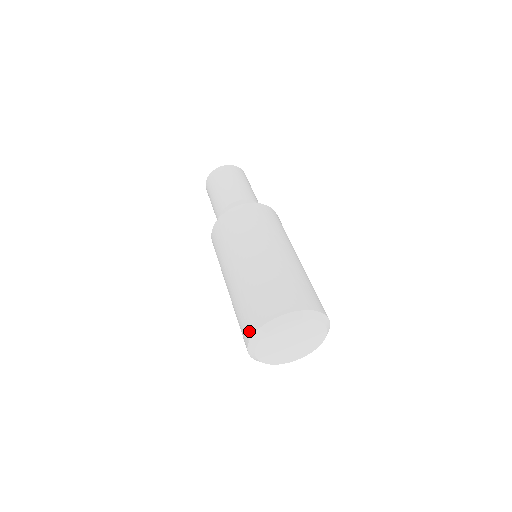
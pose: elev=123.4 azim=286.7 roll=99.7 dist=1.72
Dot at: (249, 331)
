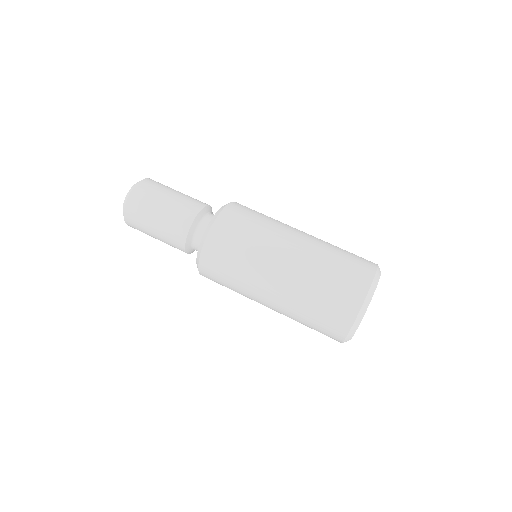
Dot at: (336, 339)
